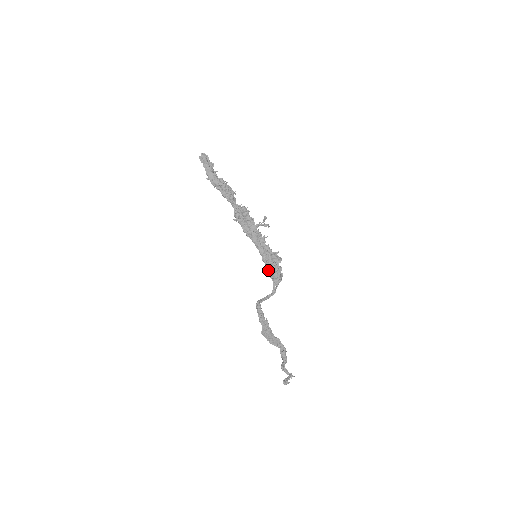
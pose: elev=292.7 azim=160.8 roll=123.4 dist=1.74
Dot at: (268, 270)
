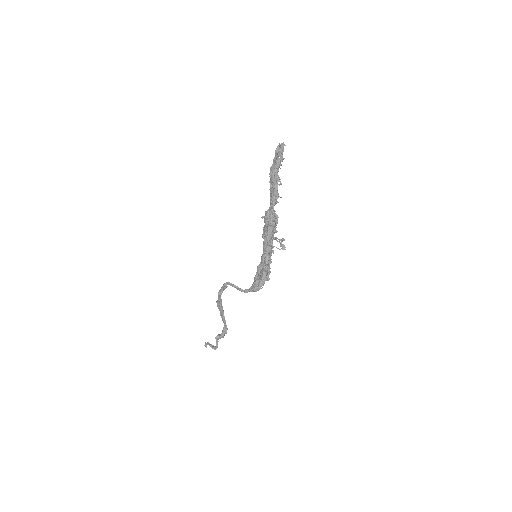
Dot at: (256, 274)
